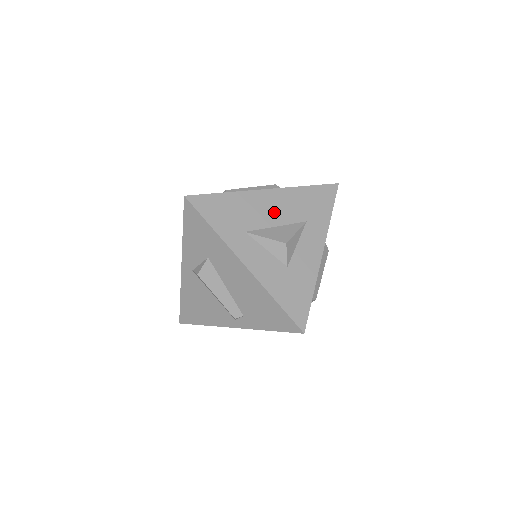
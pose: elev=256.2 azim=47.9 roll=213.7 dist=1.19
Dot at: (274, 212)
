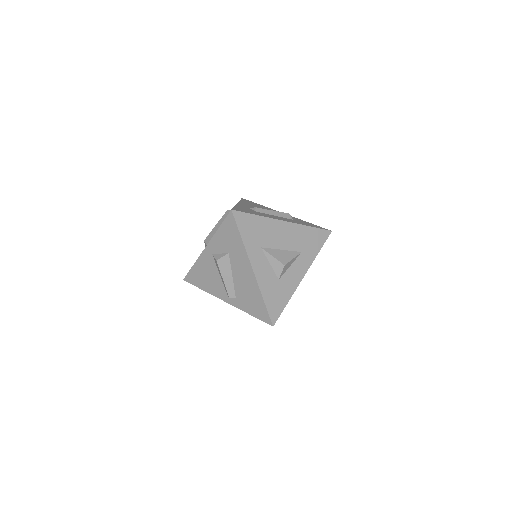
Dot at: (284, 239)
